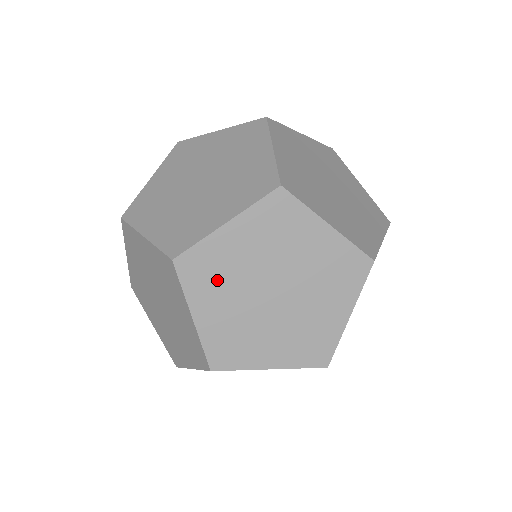
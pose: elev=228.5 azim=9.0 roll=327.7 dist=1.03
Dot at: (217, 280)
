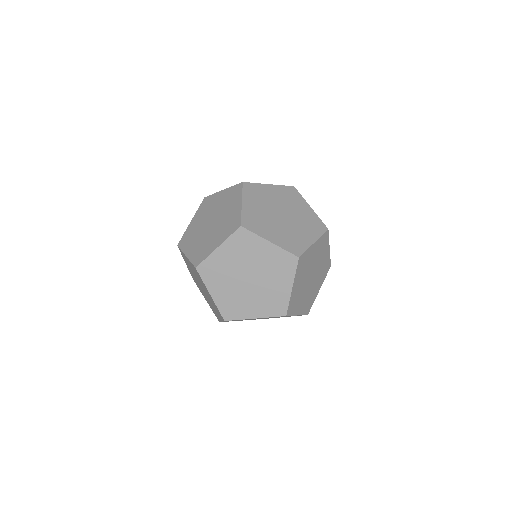
Dot at: (241, 250)
